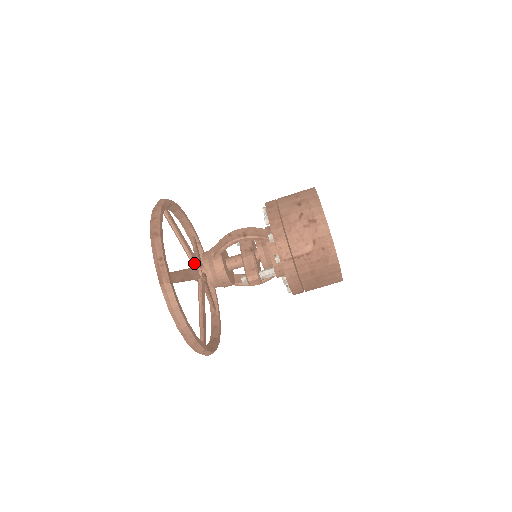
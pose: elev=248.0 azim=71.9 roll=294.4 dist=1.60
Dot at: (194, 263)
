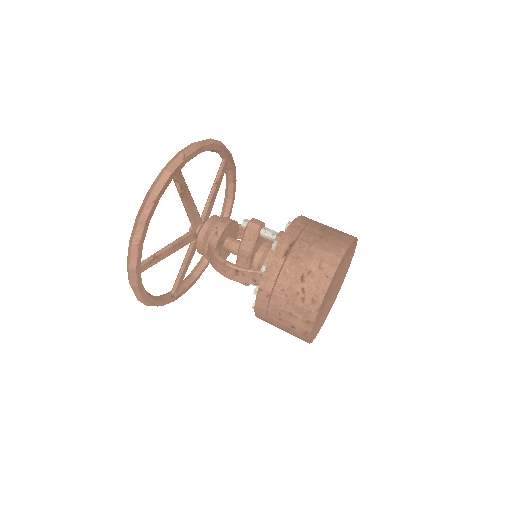
Dot at: occluded
